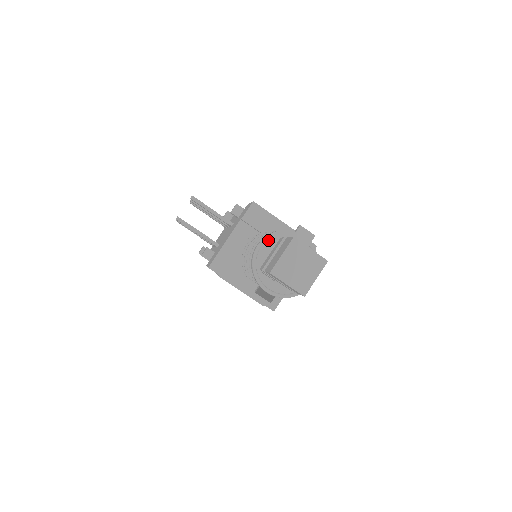
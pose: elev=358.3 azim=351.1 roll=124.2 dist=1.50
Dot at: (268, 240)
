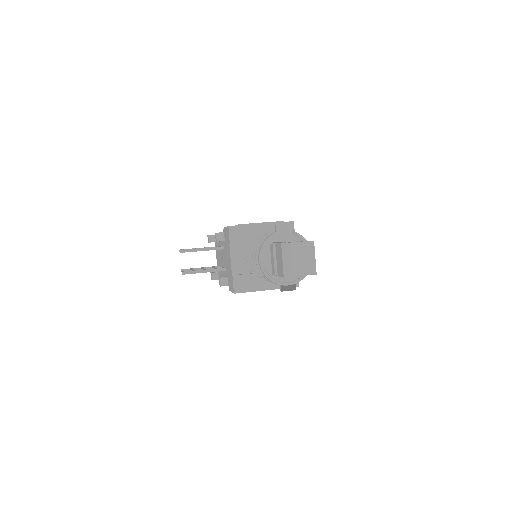
Dot at: (263, 252)
